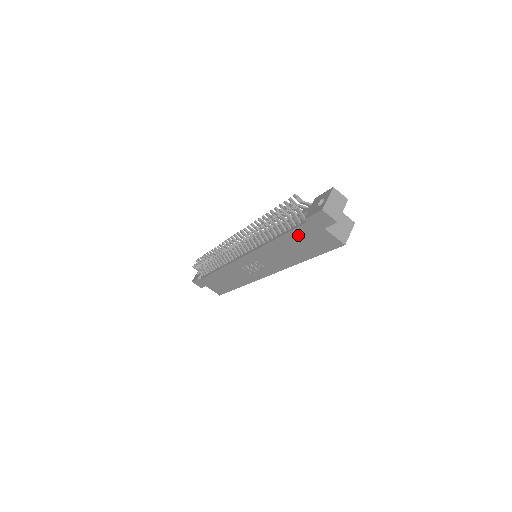
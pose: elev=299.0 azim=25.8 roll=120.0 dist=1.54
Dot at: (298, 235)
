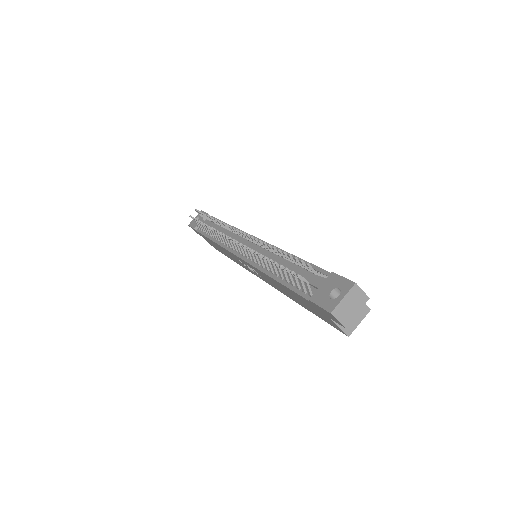
Dot at: (300, 297)
